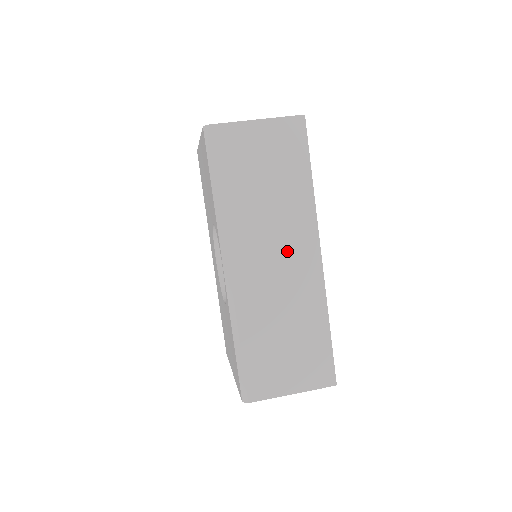
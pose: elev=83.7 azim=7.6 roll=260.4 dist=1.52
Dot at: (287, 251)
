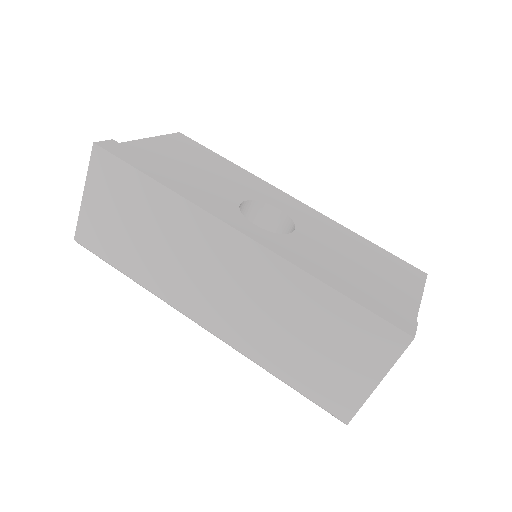
Dot at: (214, 263)
